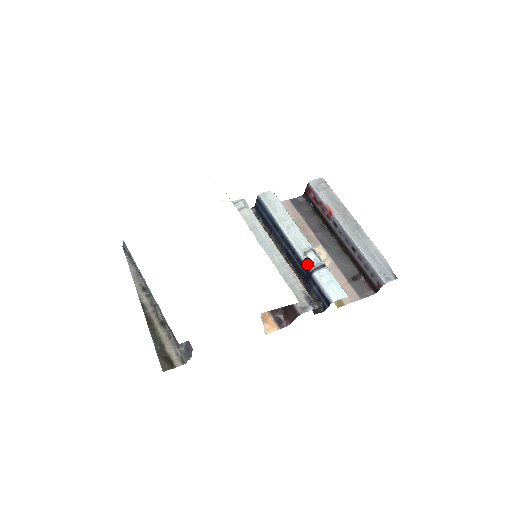
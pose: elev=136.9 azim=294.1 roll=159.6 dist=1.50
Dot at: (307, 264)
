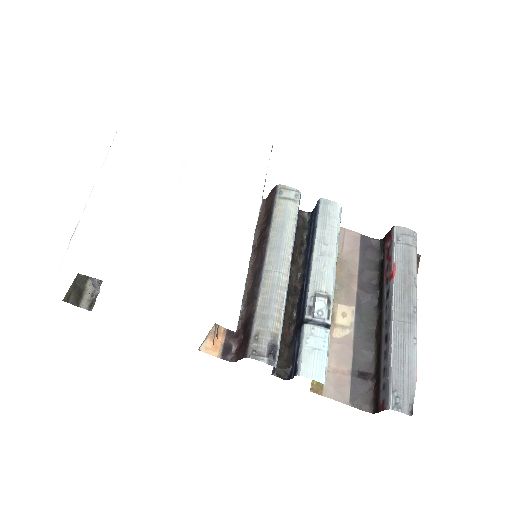
Dot at: (308, 309)
